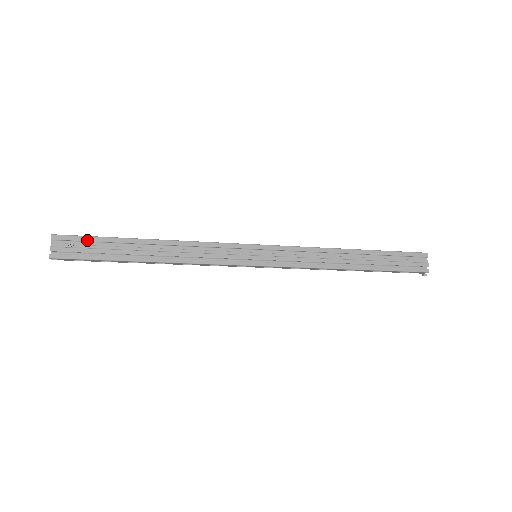
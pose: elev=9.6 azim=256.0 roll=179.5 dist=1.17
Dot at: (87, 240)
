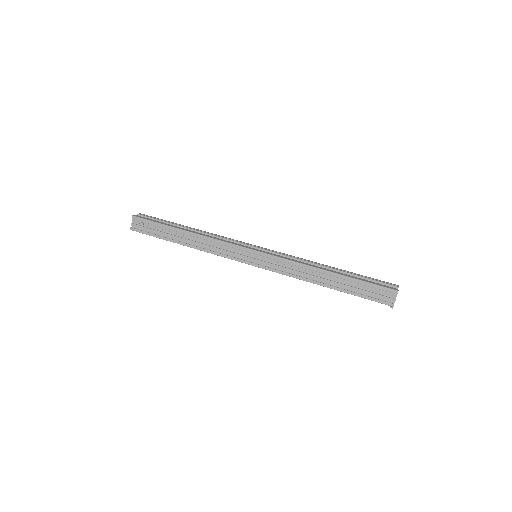
Dot at: (150, 223)
